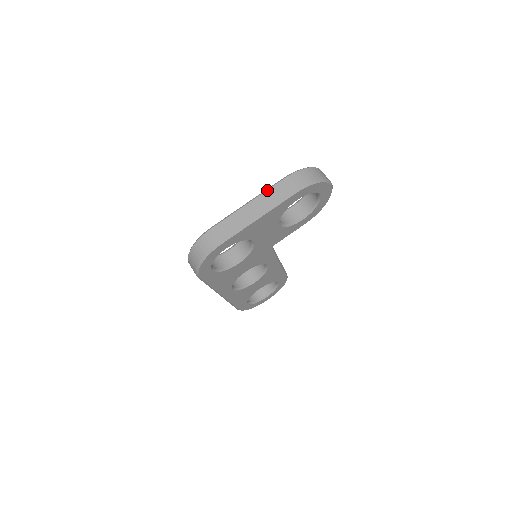
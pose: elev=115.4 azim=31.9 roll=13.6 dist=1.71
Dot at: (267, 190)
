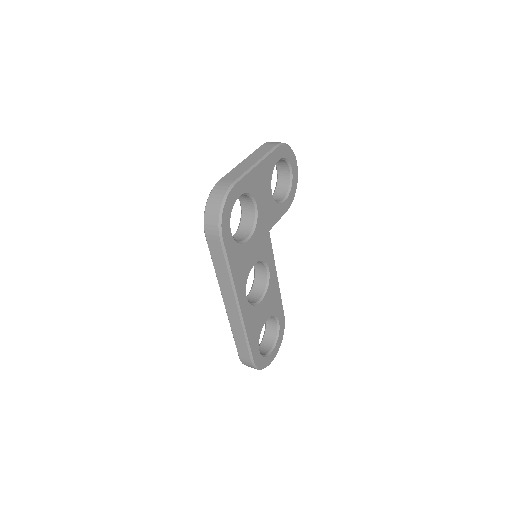
Dot at: (253, 152)
